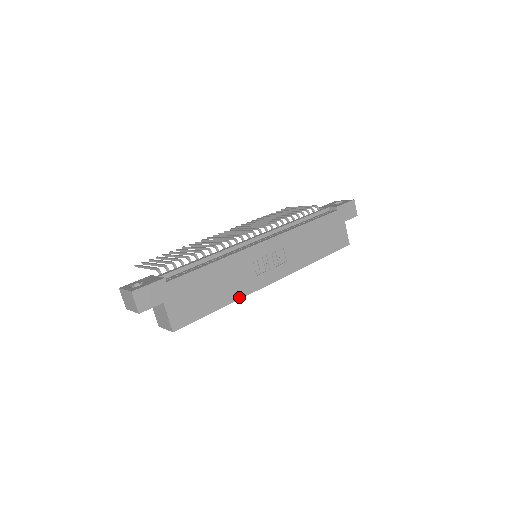
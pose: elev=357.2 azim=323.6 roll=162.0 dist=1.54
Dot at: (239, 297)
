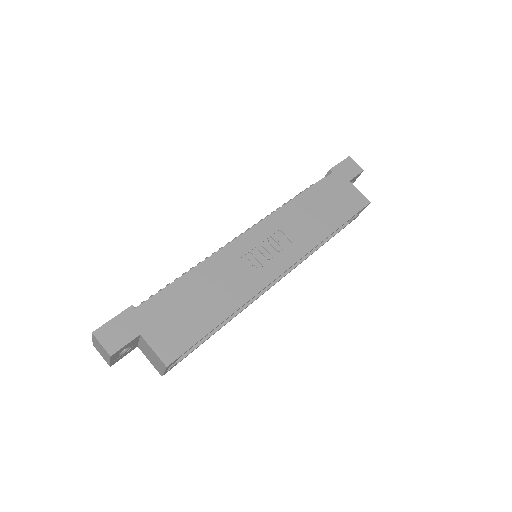
Dot at: (244, 301)
